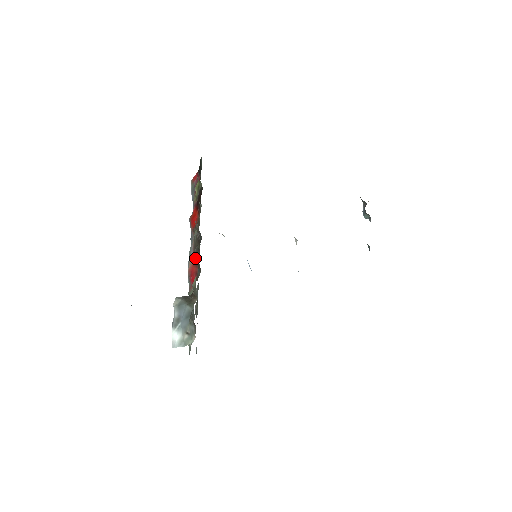
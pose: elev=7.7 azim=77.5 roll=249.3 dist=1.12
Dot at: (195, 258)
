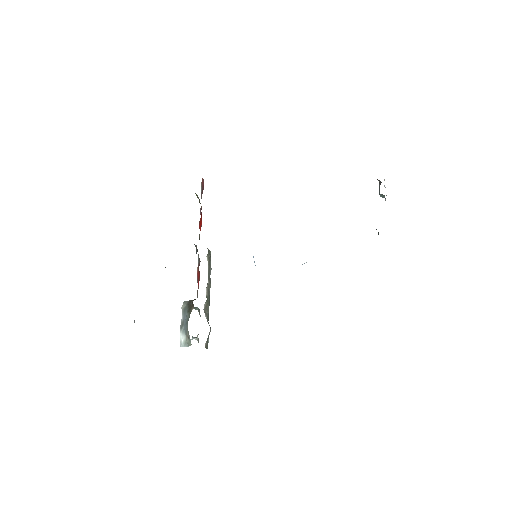
Dot at: (199, 264)
